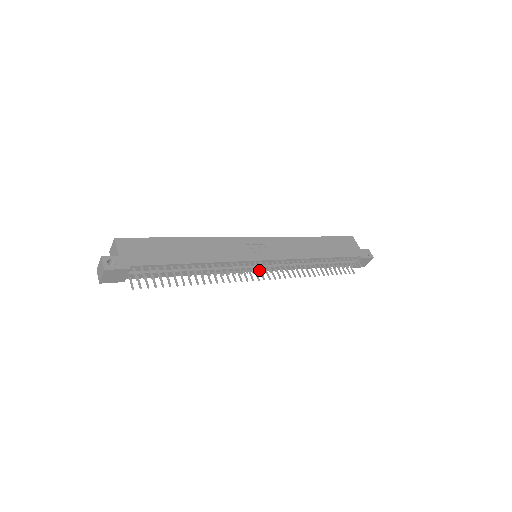
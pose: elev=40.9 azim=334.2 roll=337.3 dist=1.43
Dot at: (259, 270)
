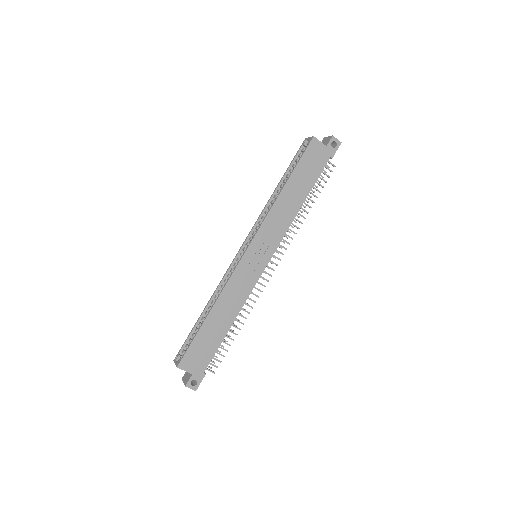
Dot at: occluded
